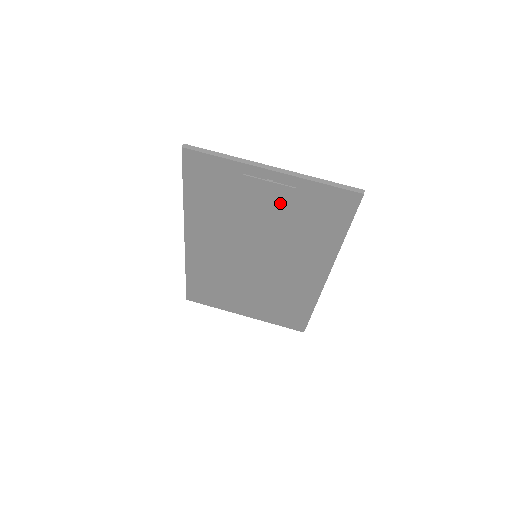
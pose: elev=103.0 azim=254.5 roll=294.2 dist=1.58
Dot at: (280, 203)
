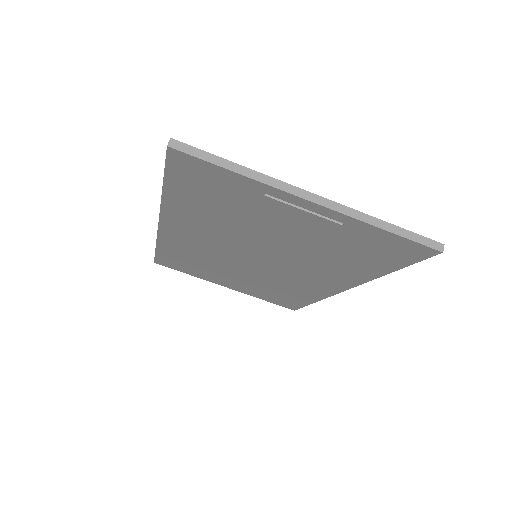
Dot at: (311, 230)
